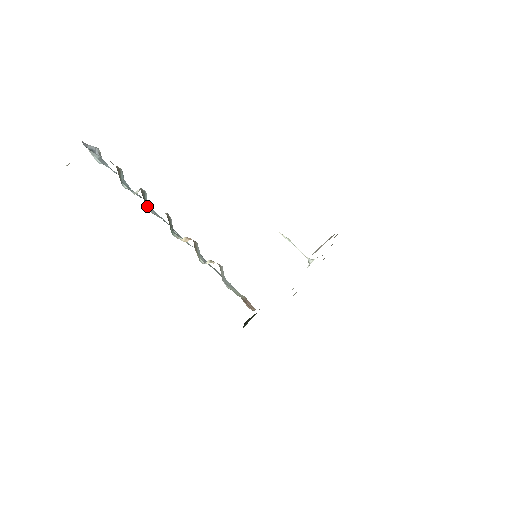
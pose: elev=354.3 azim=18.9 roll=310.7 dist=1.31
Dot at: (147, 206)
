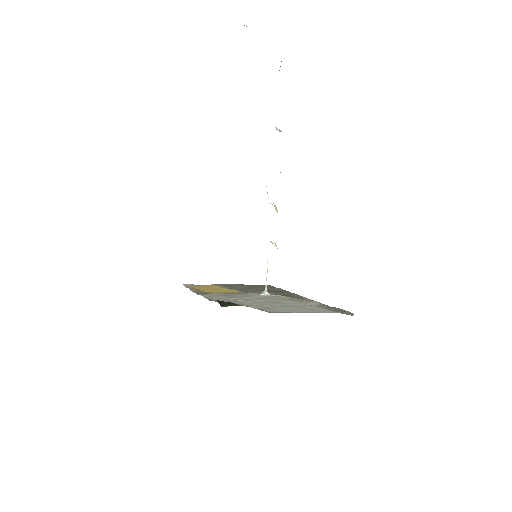
Dot at: occluded
